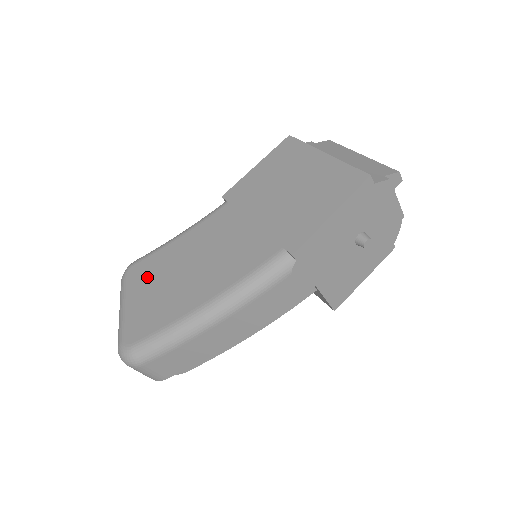
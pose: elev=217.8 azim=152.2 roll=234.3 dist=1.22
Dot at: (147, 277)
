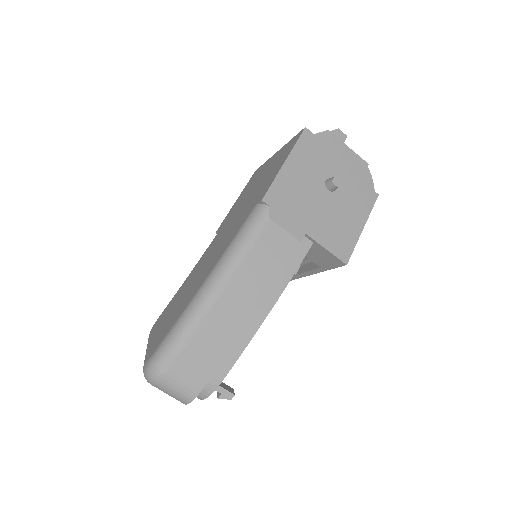
Dot at: (165, 314)
